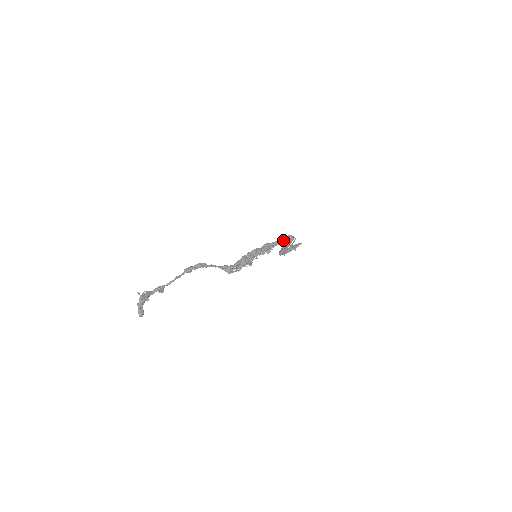
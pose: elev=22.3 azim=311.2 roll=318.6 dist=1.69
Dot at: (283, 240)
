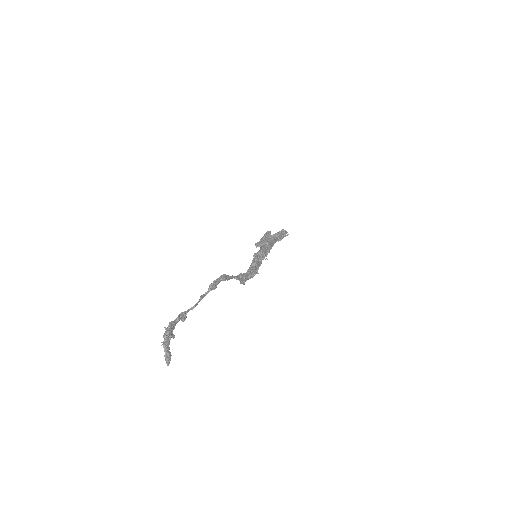
Dot at: (280, 236)
